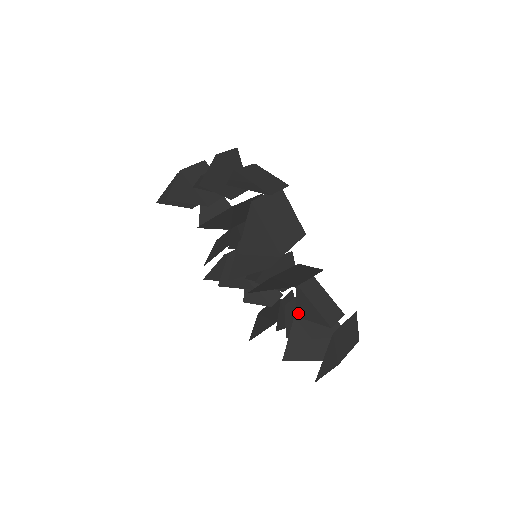
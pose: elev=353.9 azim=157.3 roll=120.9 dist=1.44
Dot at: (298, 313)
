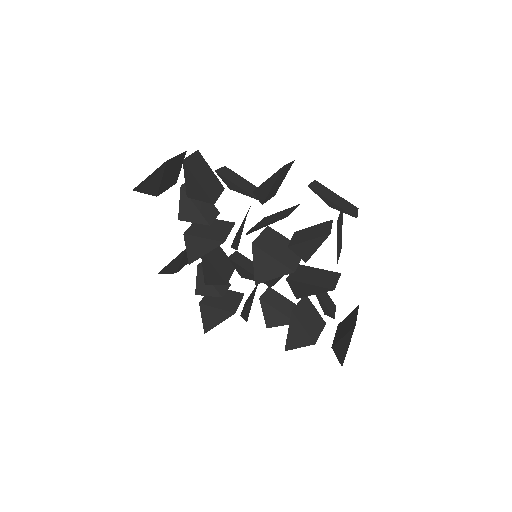
Dot at: (323, 311)
